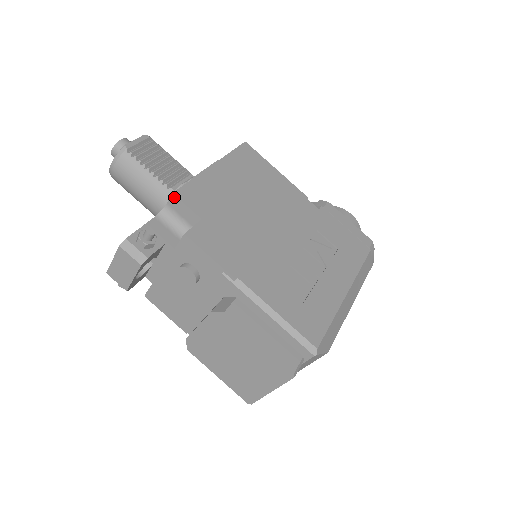
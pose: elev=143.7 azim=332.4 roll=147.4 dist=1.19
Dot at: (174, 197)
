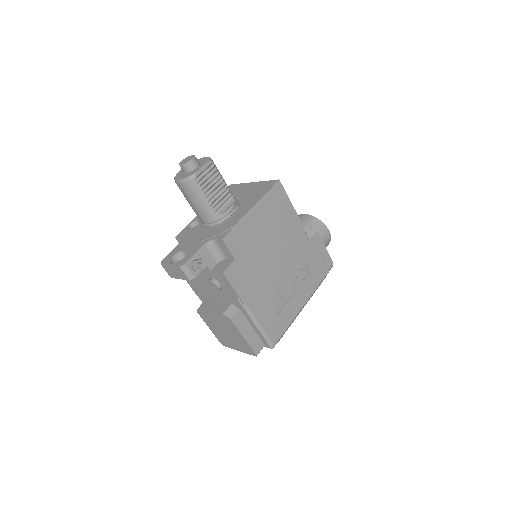
Dot at: (222, 241)
